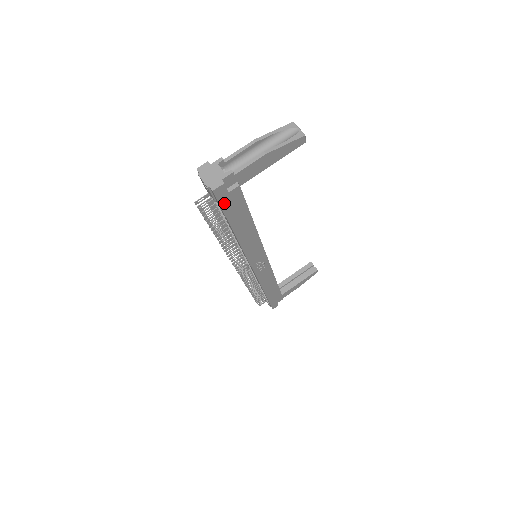
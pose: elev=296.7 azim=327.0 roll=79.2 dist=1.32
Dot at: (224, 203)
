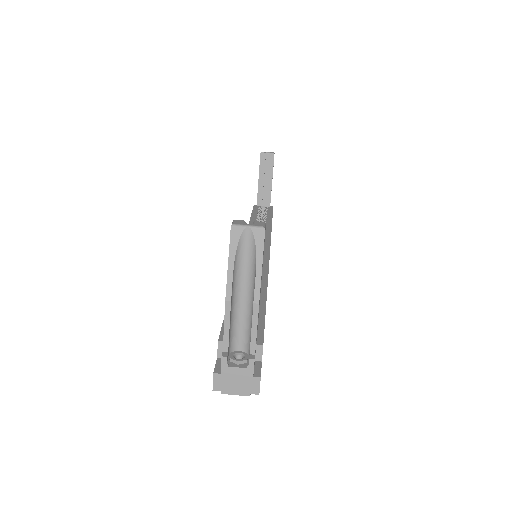
Dot at: occluded
